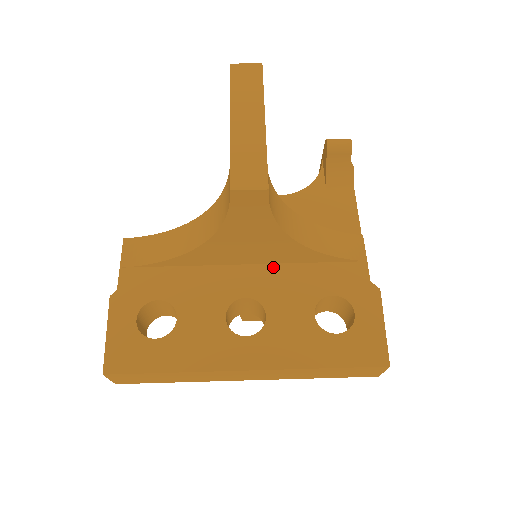
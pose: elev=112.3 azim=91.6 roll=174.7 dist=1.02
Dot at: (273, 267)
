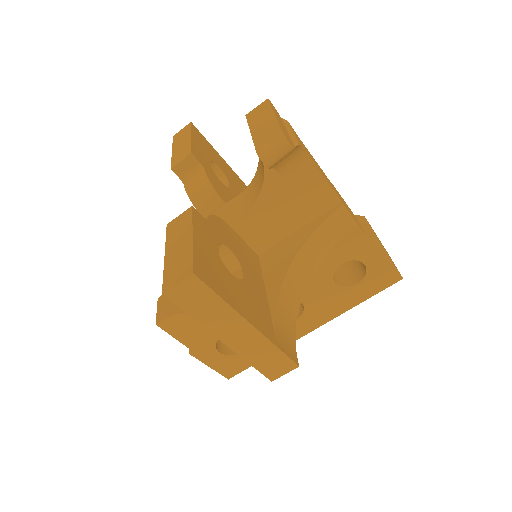
Dot at: occluded
